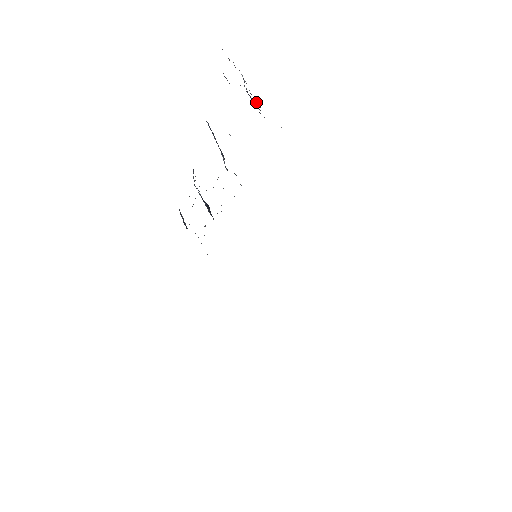
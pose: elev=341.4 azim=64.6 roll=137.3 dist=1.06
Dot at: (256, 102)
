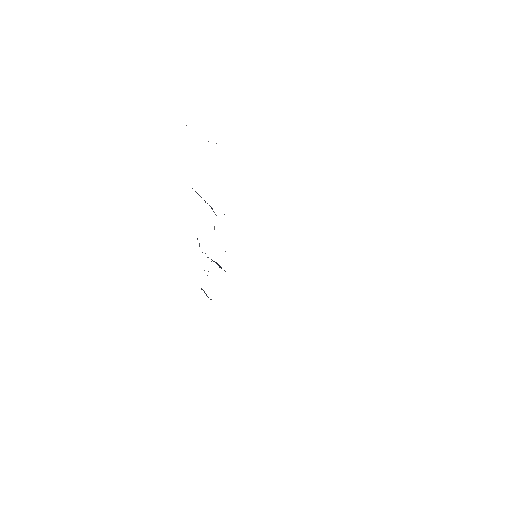
Dot at: occluded
